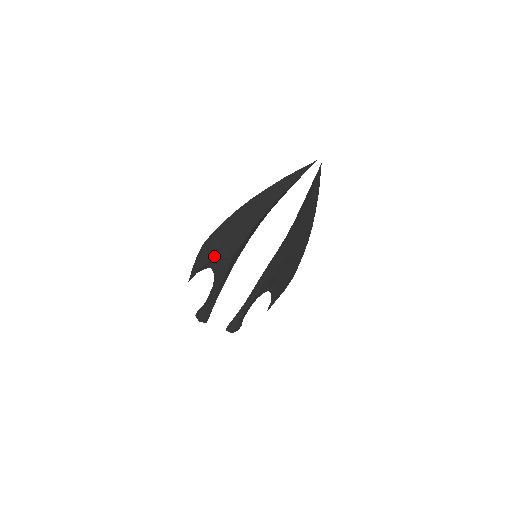
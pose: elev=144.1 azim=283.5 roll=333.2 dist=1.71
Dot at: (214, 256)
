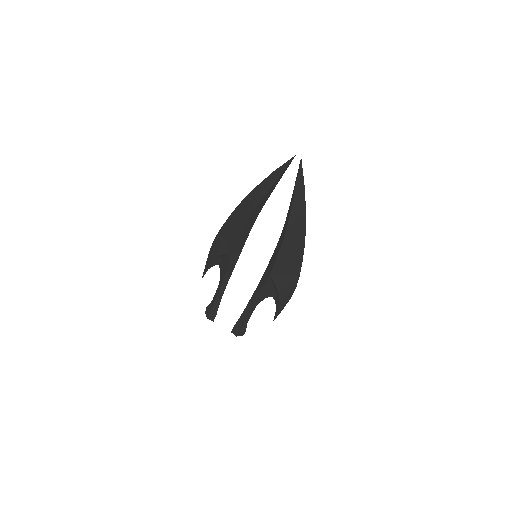
Dot at: (219, 252)
